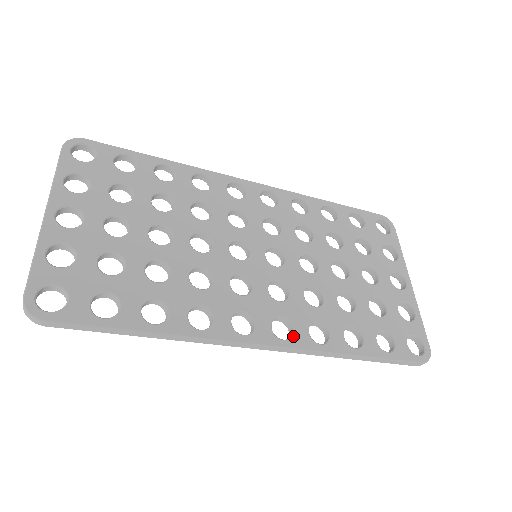
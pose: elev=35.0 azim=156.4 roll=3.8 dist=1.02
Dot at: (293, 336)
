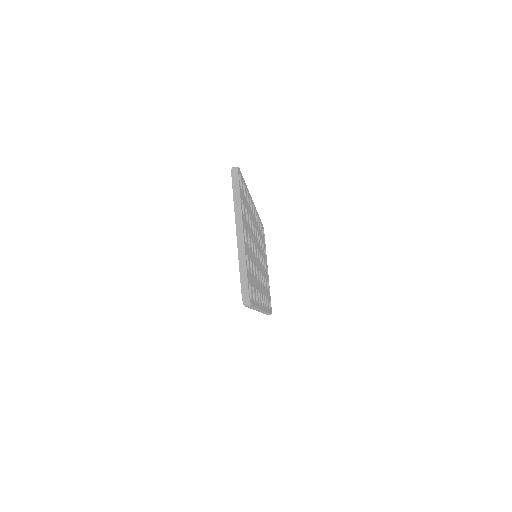
Dot at: occluded
